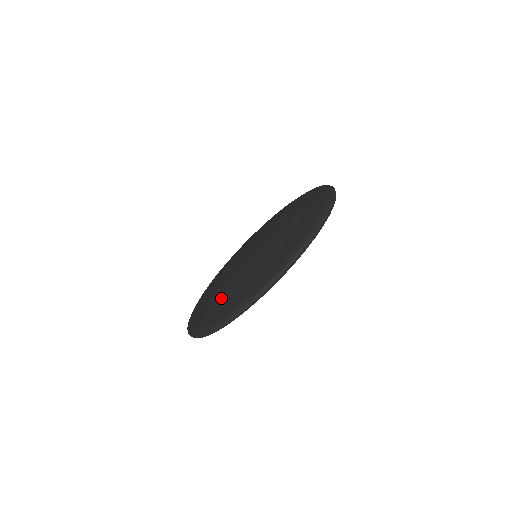
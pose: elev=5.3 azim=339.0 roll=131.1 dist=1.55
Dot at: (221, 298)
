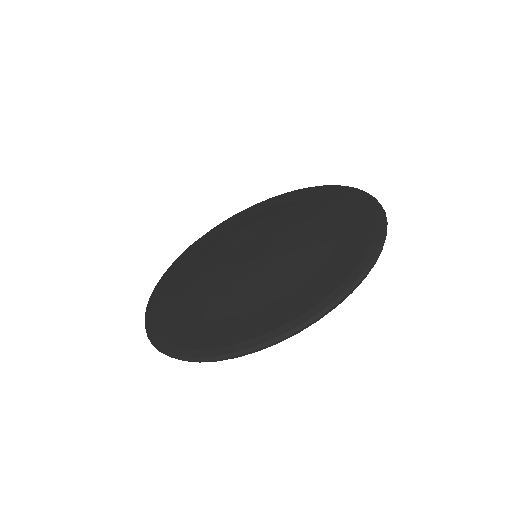
Dot at: (253, 301)
